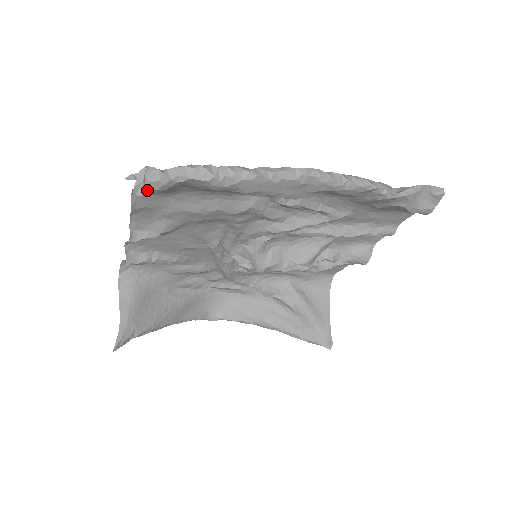
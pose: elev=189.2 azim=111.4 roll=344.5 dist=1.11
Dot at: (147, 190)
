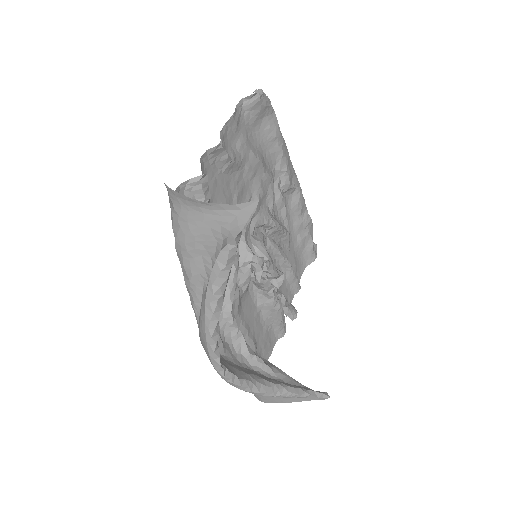
Dot at: (263, 95)
